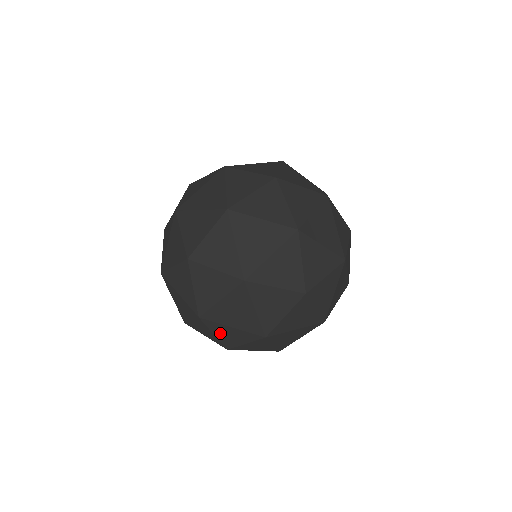
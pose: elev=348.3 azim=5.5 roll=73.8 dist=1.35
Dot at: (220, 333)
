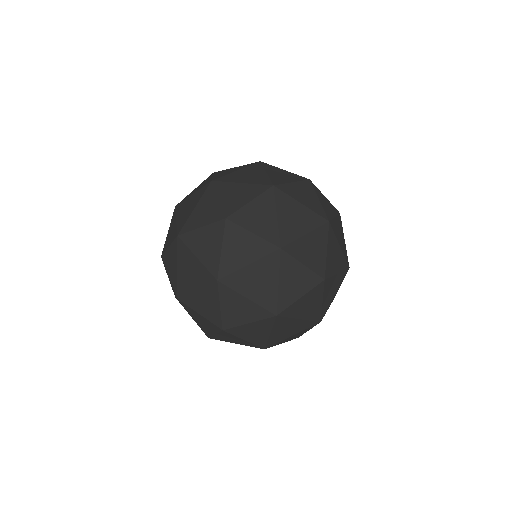
Dot at: (228, 305)
